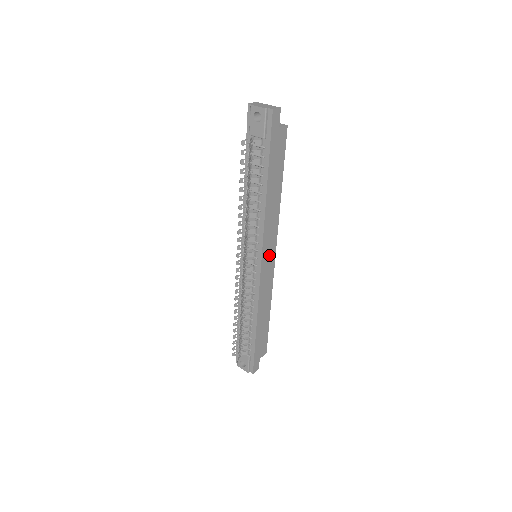
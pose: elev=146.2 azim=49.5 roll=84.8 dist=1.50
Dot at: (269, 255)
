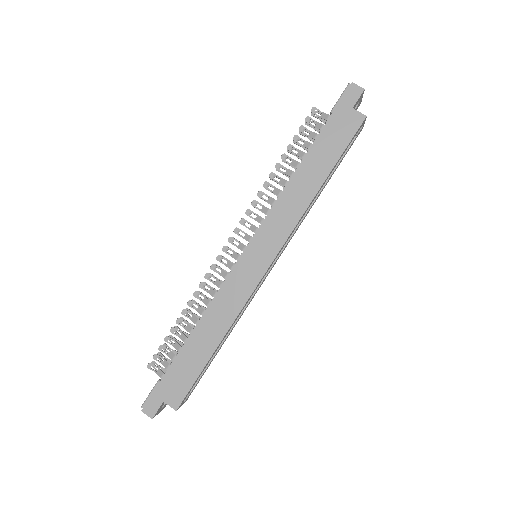
Dot at: (262, 253)
